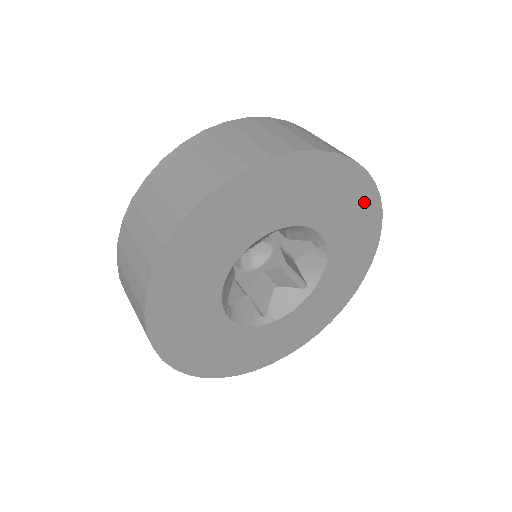
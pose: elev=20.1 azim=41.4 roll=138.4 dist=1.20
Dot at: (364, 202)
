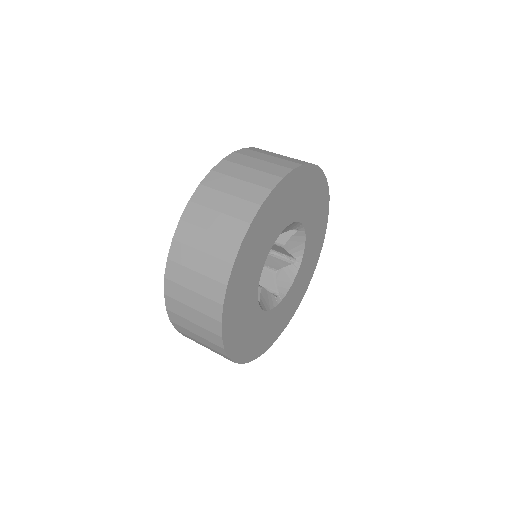
Dot at: (319, 186)
